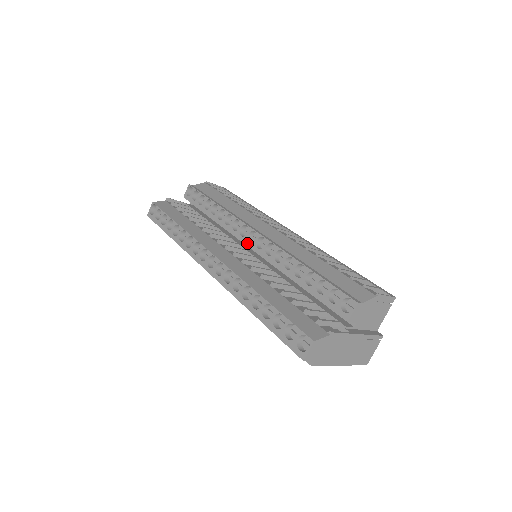
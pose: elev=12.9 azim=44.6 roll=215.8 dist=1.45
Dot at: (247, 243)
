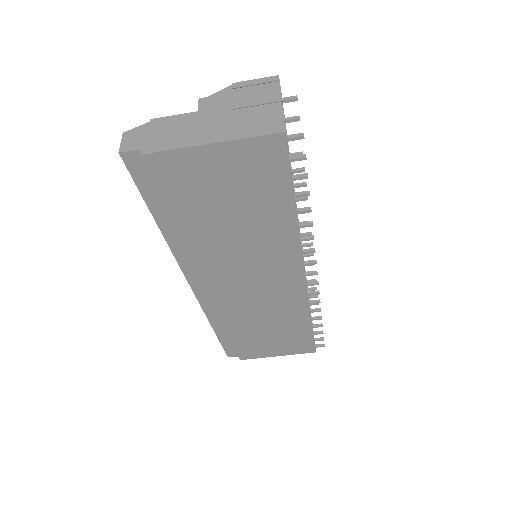
Dot at: occluded
